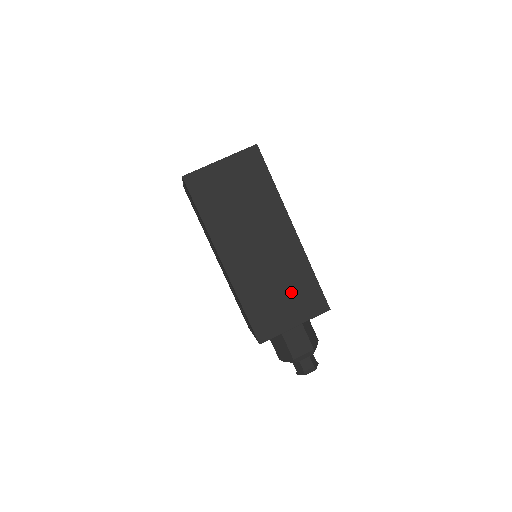
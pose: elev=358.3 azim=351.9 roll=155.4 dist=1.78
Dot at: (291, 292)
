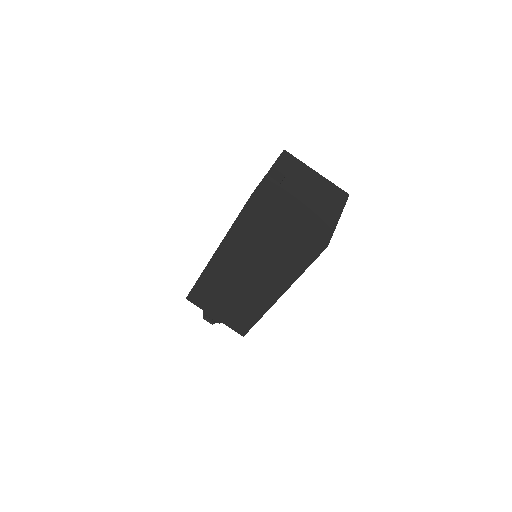
Dot at: (234, 309)
